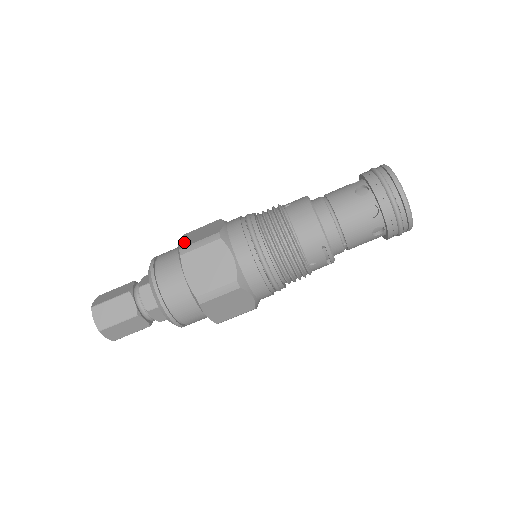
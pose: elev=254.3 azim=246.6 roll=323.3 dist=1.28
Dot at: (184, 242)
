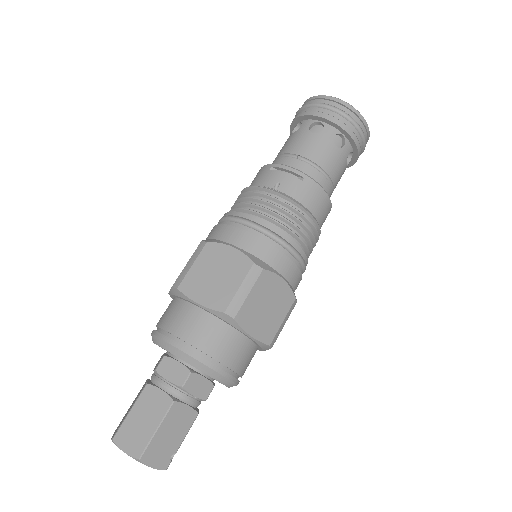
Dot at: occluded
